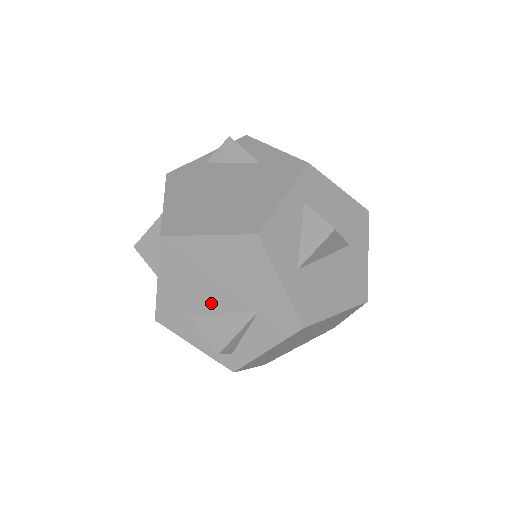
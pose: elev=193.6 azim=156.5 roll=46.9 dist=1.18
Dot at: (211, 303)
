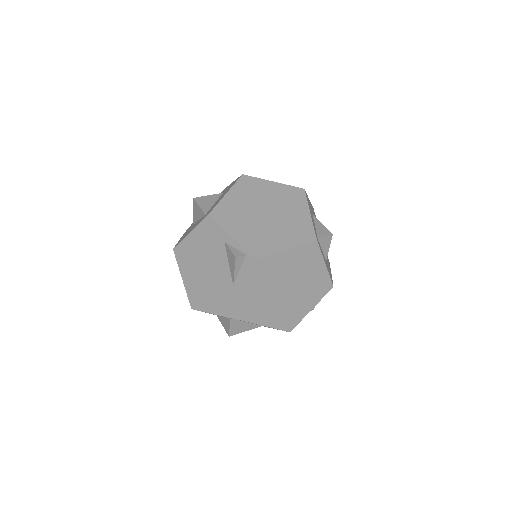
Dot at: occluded
